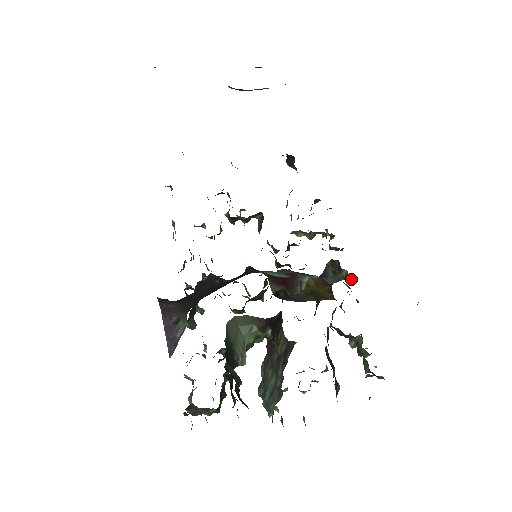
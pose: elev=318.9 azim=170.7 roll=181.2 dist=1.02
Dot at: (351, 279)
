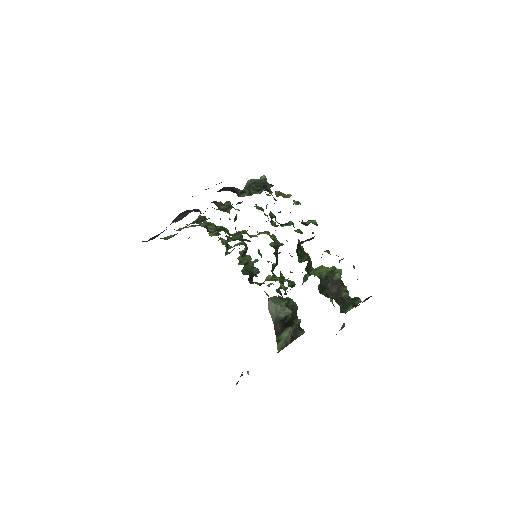
Dot at: occluded
